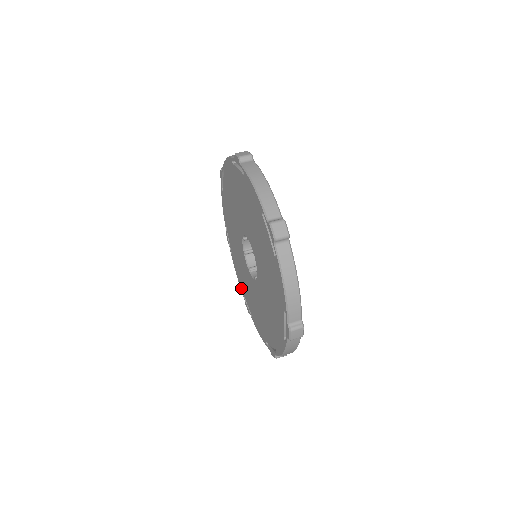
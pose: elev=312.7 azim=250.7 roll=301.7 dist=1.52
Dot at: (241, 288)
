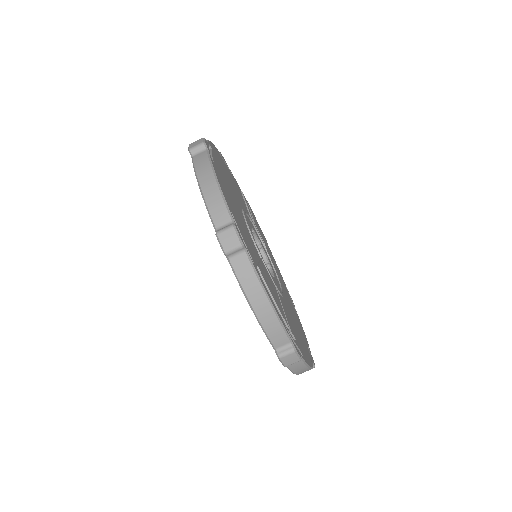
Dot at: occluded
